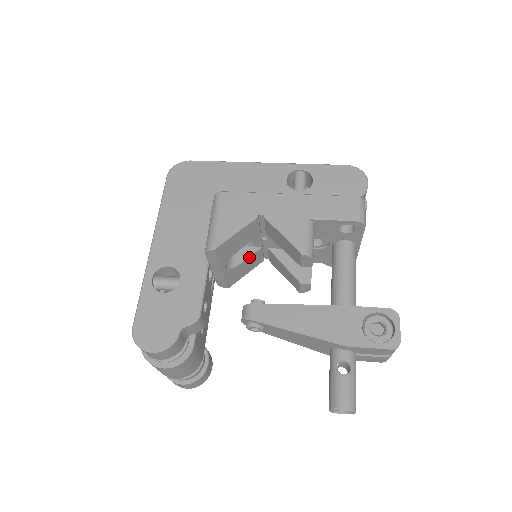
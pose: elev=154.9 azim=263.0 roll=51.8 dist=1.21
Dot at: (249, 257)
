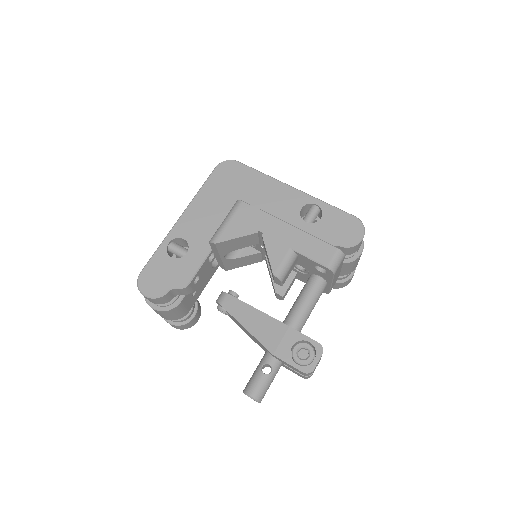
Dot at: (248, 256)
